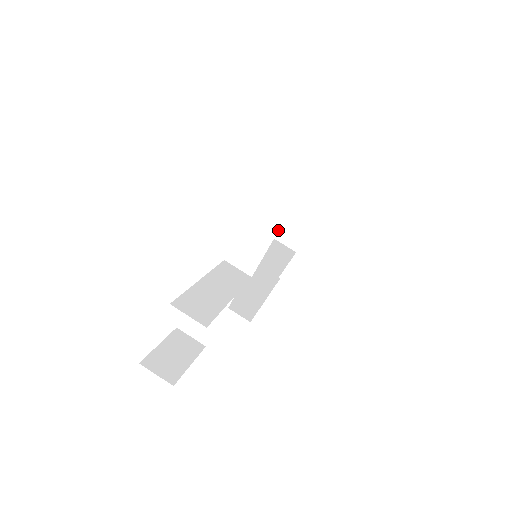
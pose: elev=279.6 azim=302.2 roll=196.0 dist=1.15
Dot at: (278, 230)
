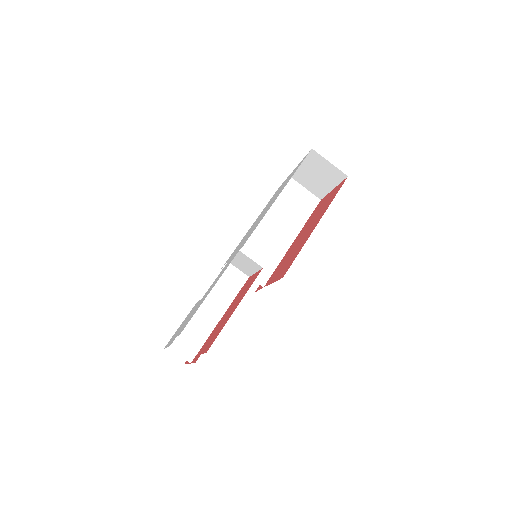
Dot at: (260, 269)
